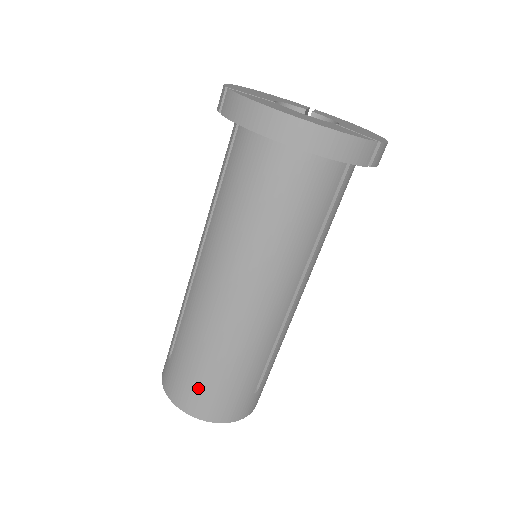
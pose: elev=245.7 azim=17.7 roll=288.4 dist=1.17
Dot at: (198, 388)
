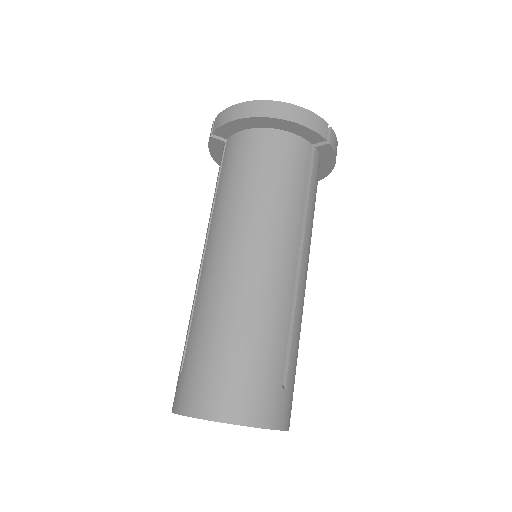
Dot at: (218, 376)
